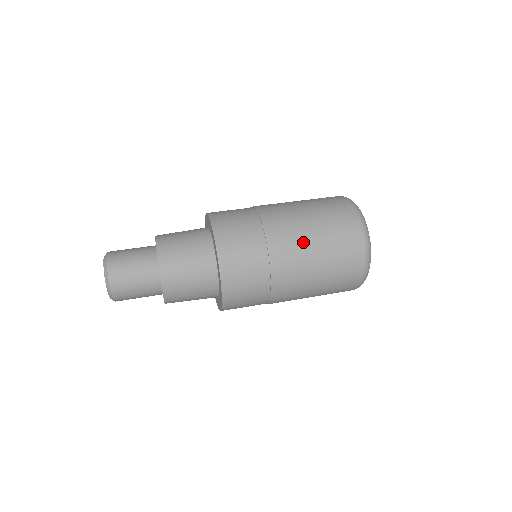
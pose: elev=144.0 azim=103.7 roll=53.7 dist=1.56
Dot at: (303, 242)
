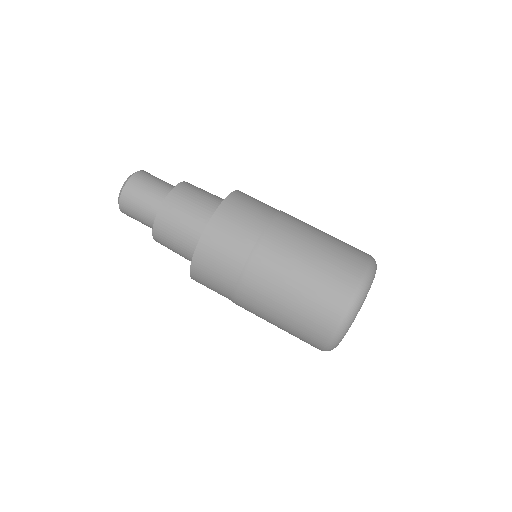
Dot at: (298, 248)
